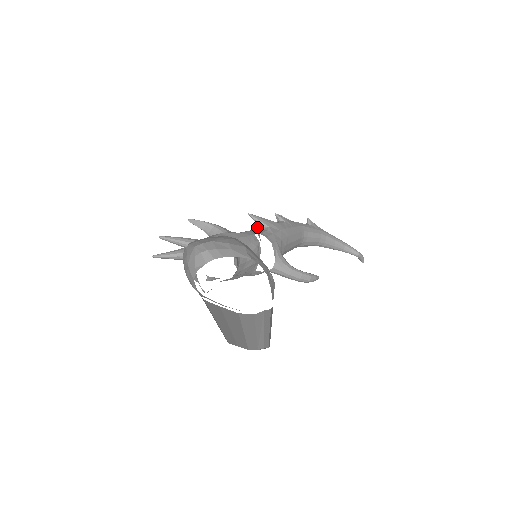
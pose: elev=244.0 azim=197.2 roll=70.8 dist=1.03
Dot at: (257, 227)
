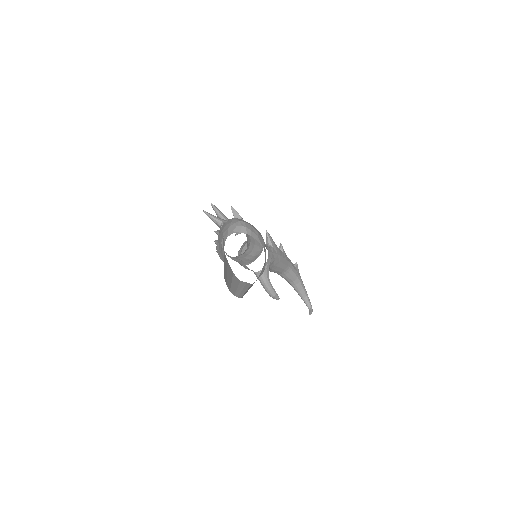
Dot at: occluded
